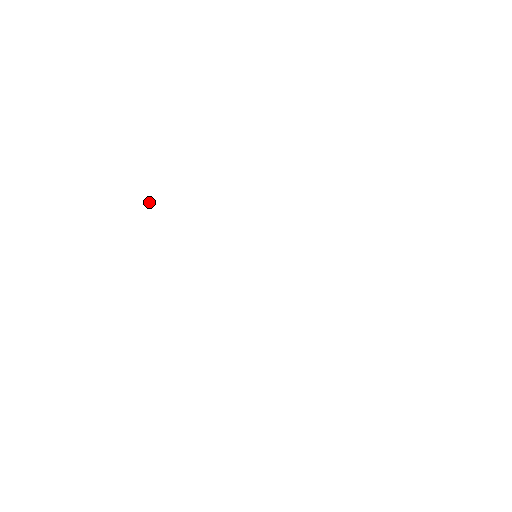
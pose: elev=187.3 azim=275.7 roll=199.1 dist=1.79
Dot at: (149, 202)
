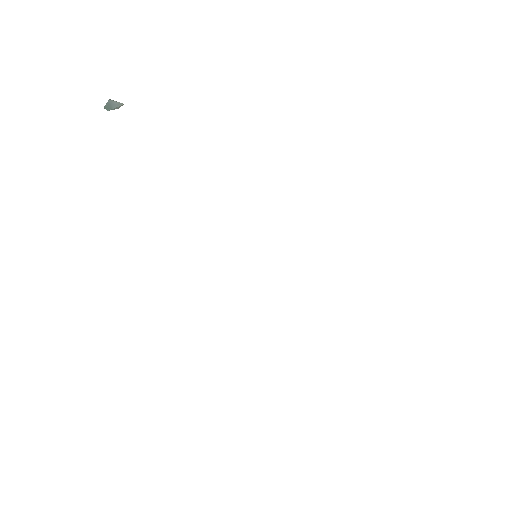
Dot at: occluded
